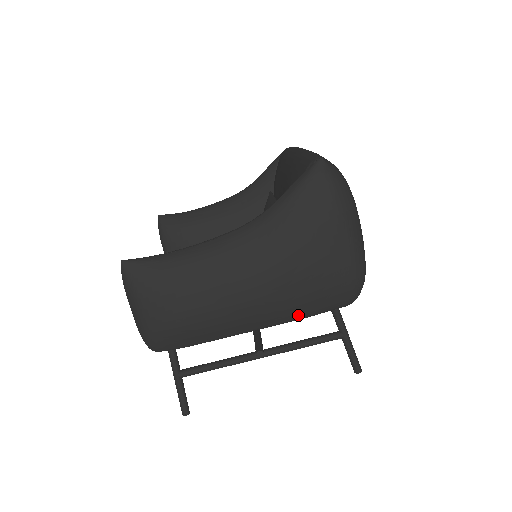
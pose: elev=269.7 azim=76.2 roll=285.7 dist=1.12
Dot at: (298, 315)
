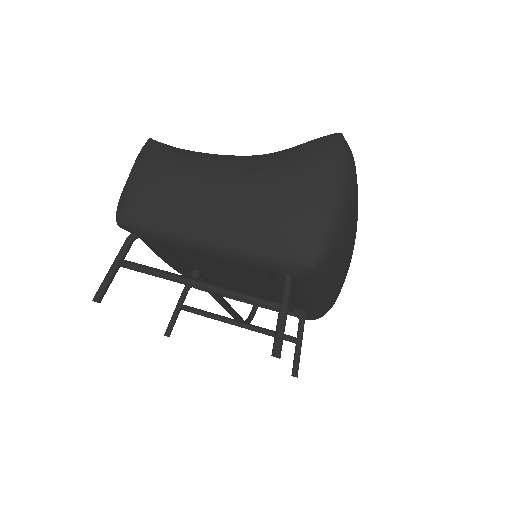
Dot at: (250, 247)
